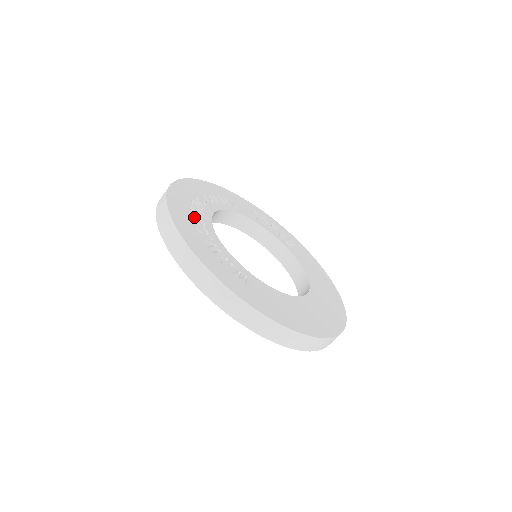
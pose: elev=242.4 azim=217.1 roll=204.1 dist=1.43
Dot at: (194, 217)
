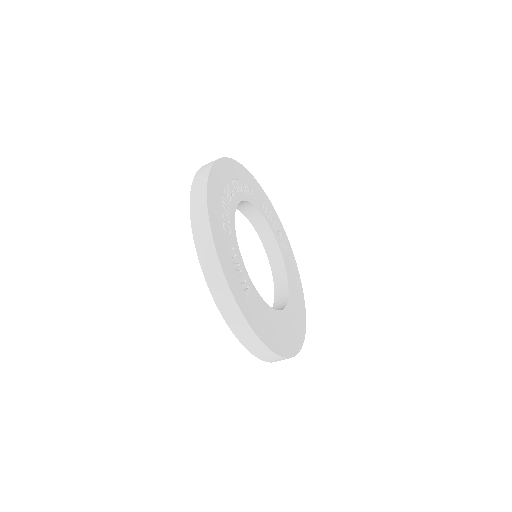
Dot at: (223, 211)
